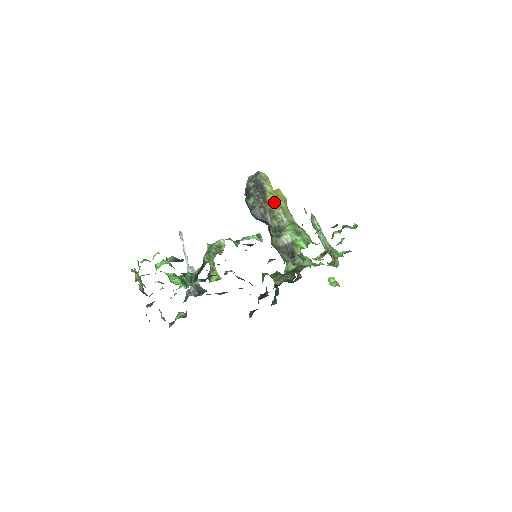
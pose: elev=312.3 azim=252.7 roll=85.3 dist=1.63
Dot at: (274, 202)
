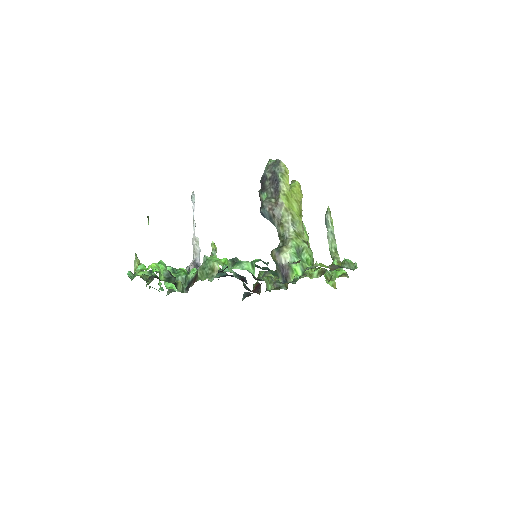
Dot at: (285, 206)
